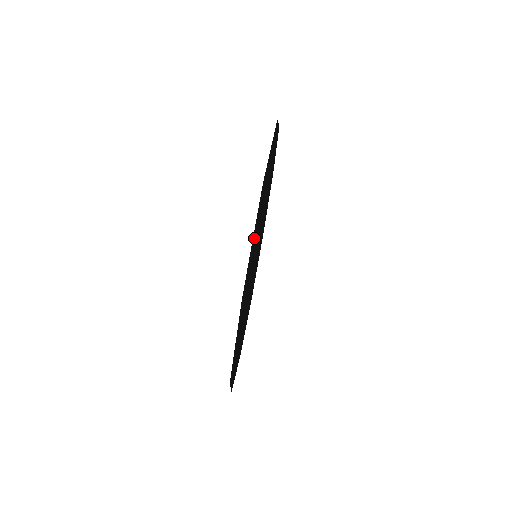
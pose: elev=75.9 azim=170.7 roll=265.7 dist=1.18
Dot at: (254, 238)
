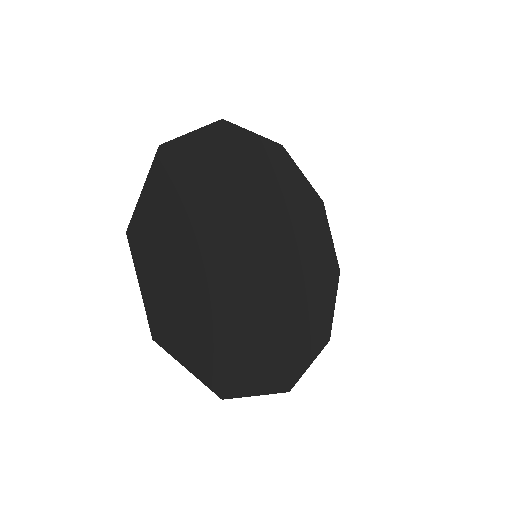
Dot at: (170, 197)
